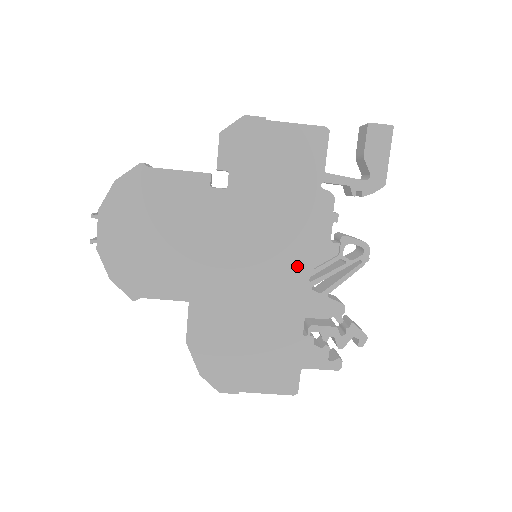
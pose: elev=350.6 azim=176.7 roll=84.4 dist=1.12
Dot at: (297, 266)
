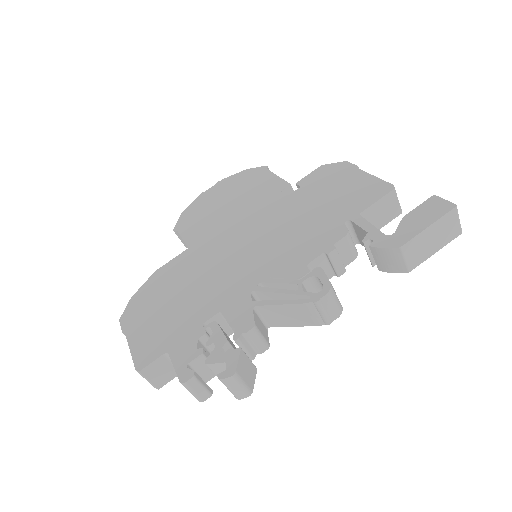
Dot at: (264, 268)
